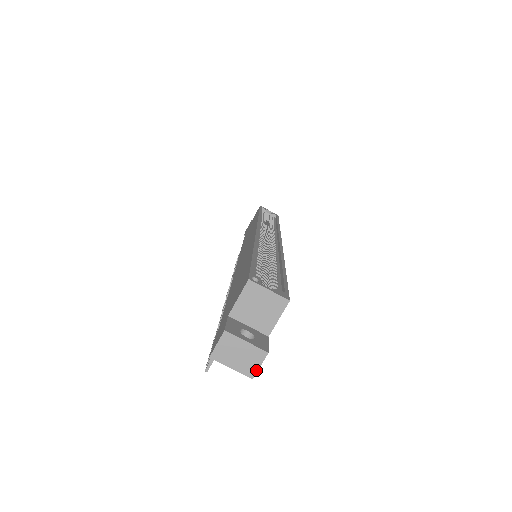
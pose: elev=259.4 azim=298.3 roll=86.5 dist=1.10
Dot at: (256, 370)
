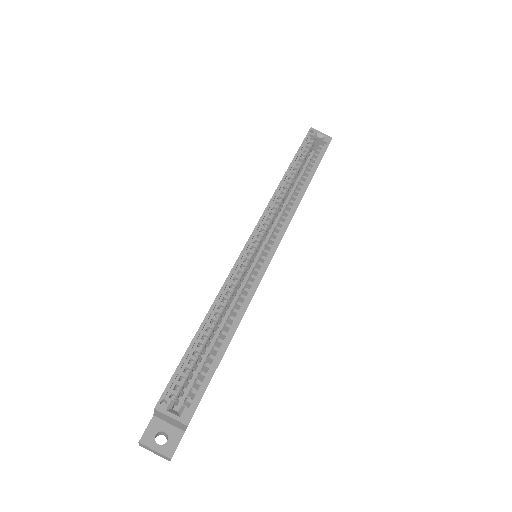
Dot at: (169, 460)
